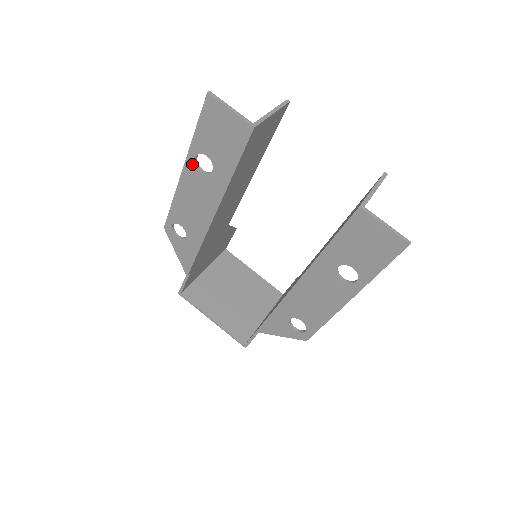
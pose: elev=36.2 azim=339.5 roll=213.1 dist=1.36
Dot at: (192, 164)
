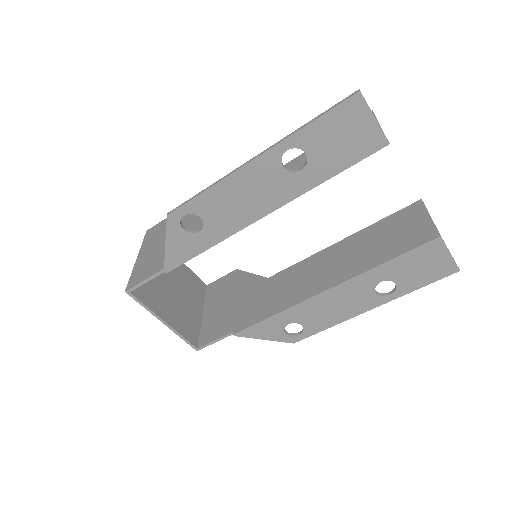
Dot at: (276, 156)
